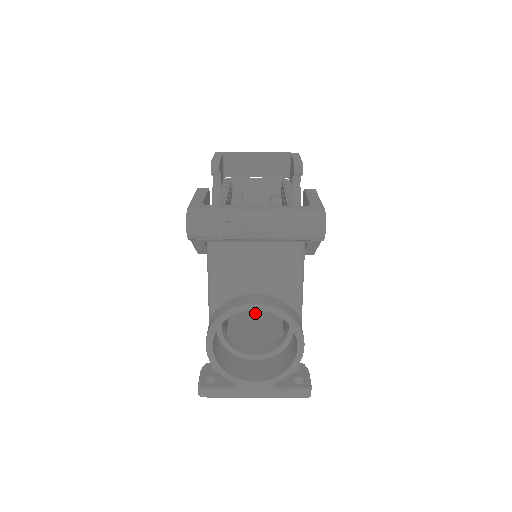
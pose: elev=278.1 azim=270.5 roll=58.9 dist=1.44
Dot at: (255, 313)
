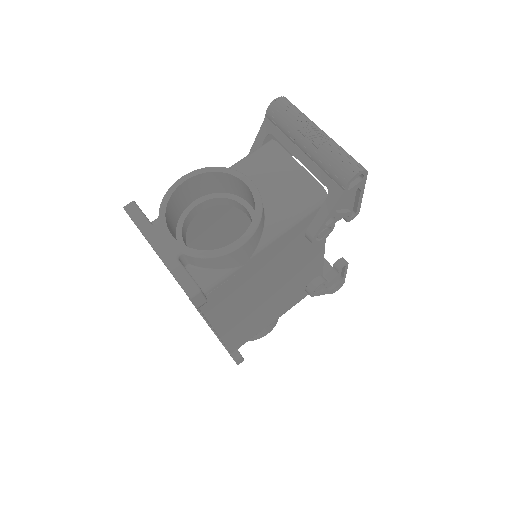
Dot at: occluded
